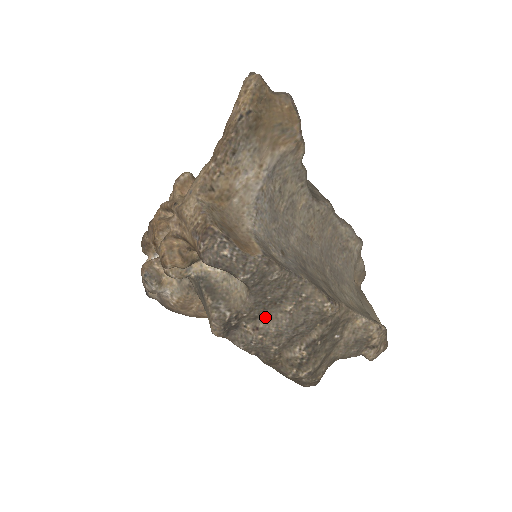
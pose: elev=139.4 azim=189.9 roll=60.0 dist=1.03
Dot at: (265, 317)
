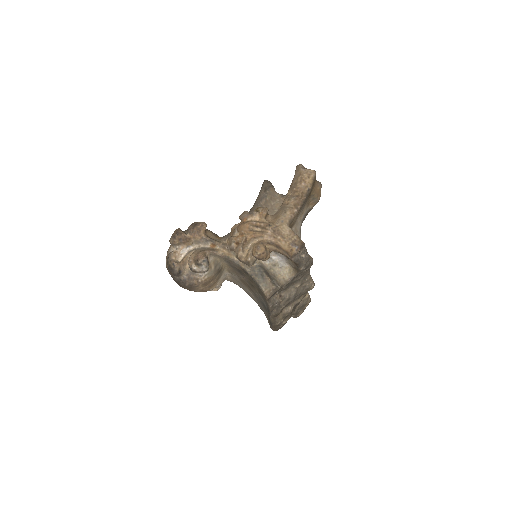
Dot at: (286, 290)
